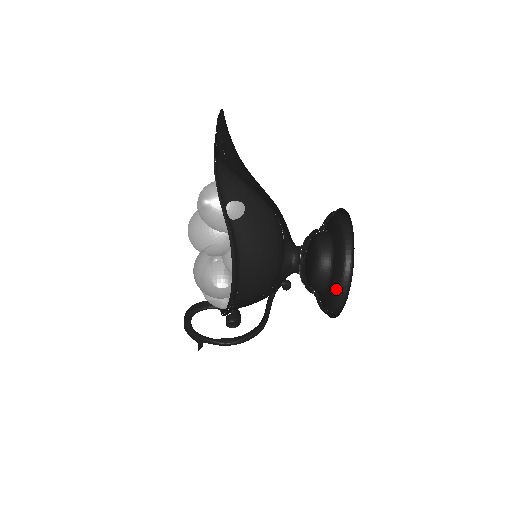
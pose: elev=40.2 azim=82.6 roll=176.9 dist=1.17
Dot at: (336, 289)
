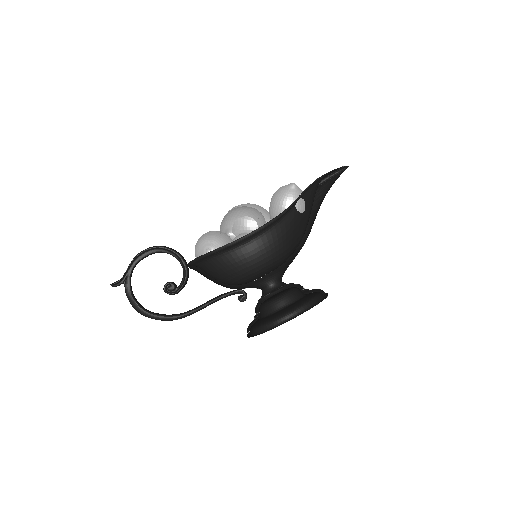
Dot at: (295, 307)
